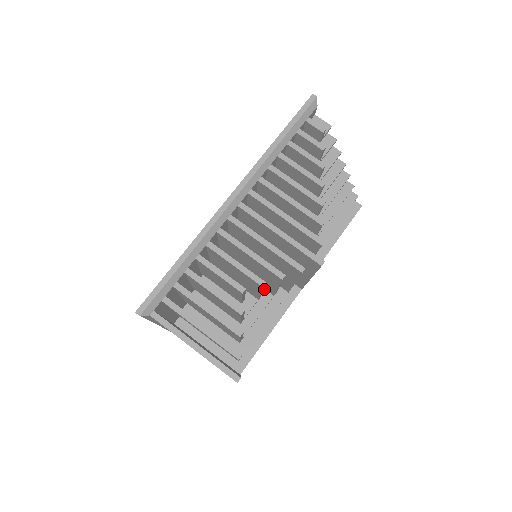
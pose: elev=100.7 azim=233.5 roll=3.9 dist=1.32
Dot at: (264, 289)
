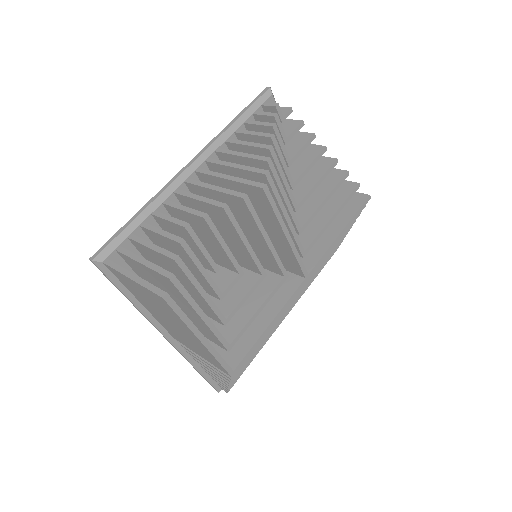
Dot at: (253, 272)
